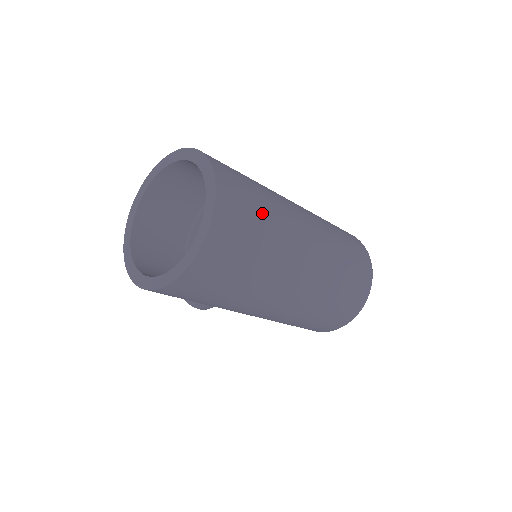
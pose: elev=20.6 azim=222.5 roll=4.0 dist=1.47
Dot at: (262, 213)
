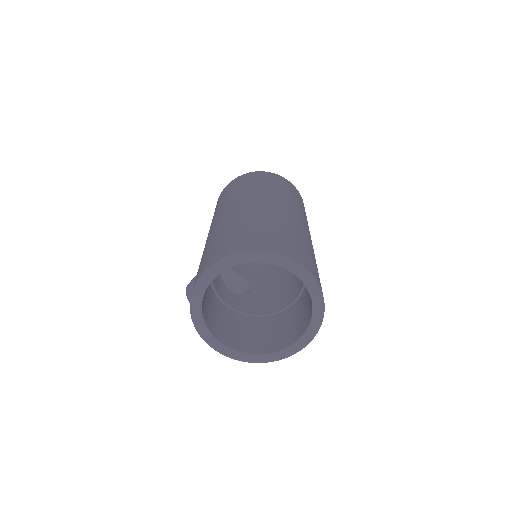
Dot at: (301, 242)
